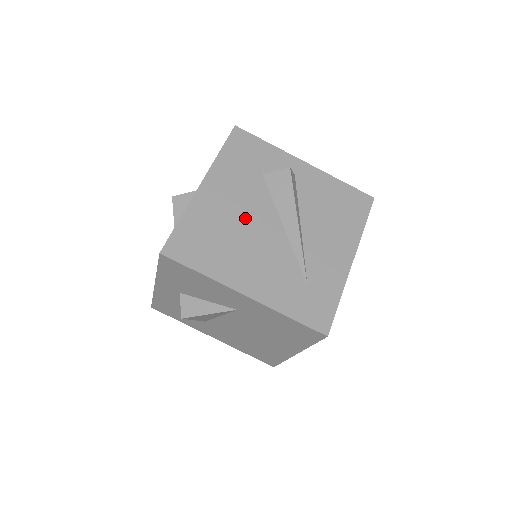
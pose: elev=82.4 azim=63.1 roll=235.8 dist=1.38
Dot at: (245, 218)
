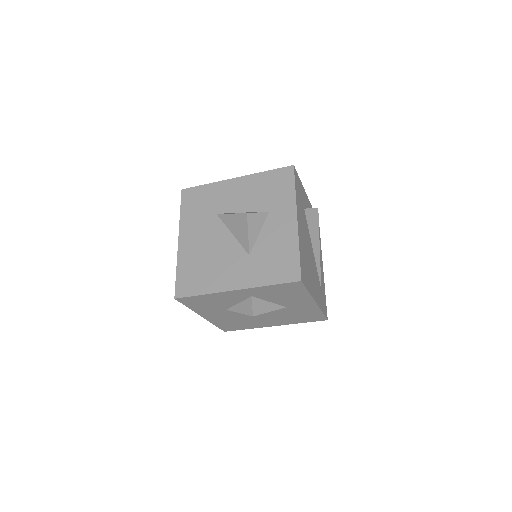
Dot at: (308, 246)
